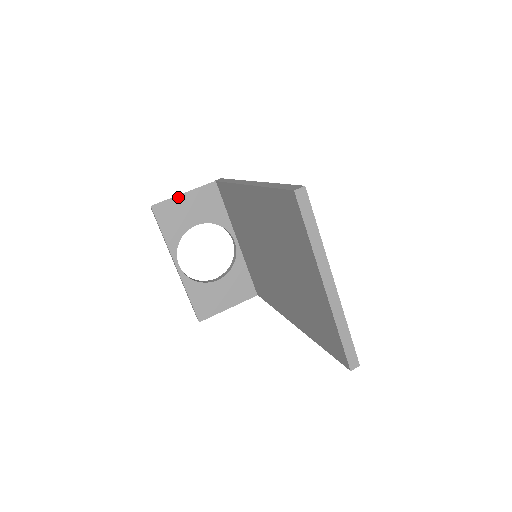
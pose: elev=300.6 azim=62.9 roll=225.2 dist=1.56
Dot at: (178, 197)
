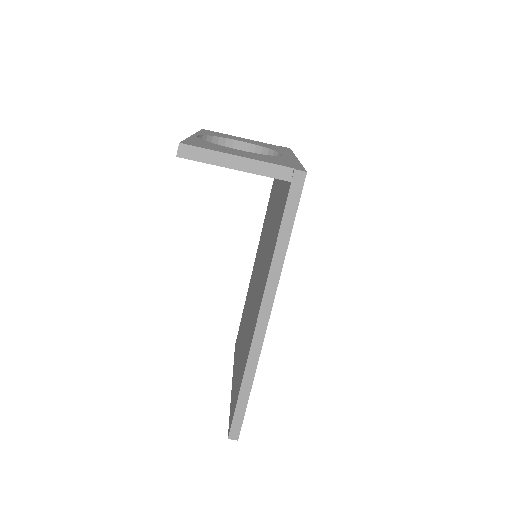
Dot at: (223, 166)
